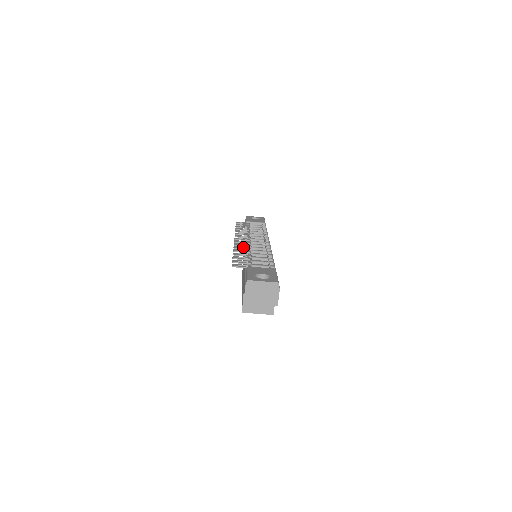
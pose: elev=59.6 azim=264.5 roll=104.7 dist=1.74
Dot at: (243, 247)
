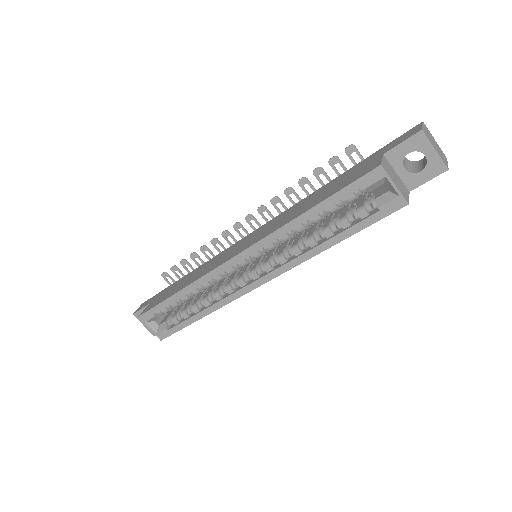
Dot at: (279, 210)
